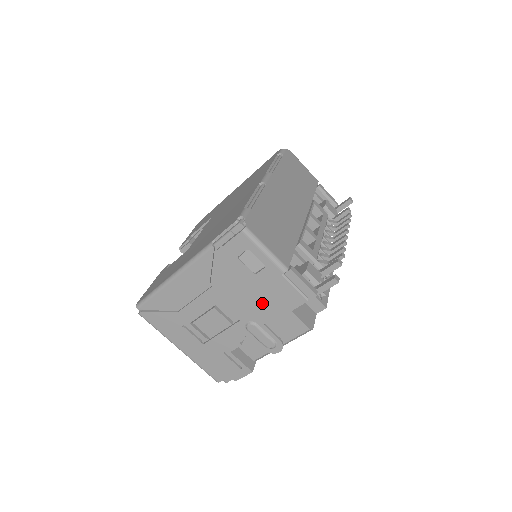
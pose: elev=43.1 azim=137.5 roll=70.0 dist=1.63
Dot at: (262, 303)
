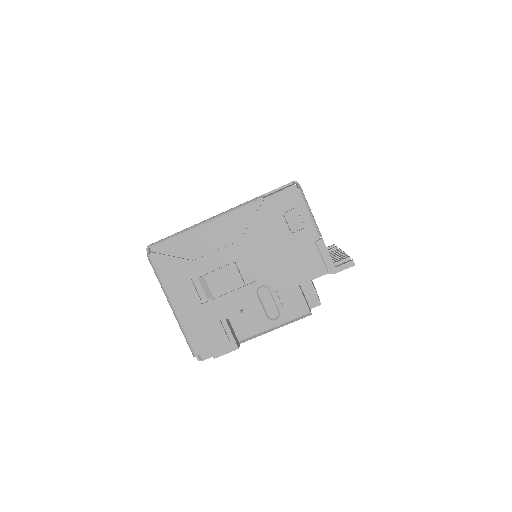
Dot at: (284, 266)
